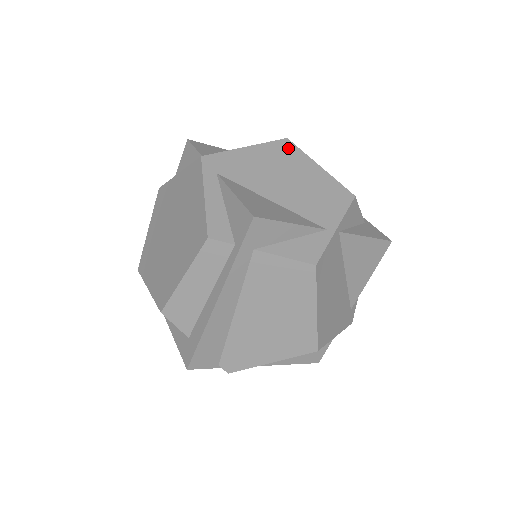
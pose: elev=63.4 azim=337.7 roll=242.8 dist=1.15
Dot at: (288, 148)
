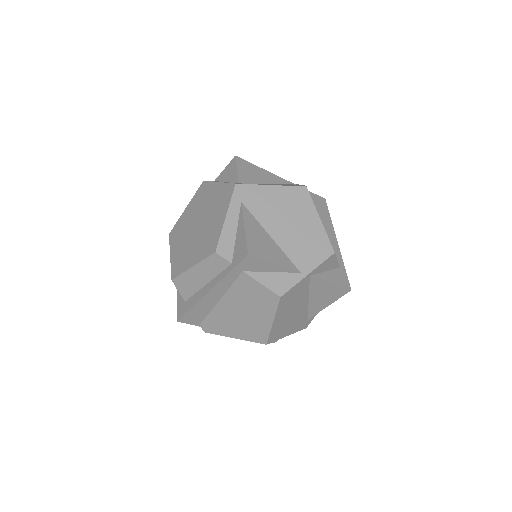
Dot at: (303, 196)
